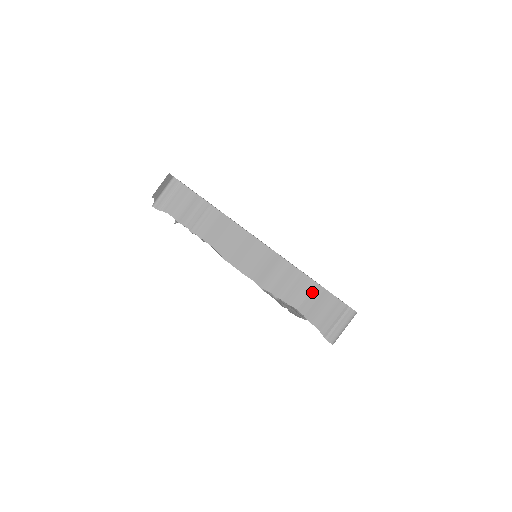
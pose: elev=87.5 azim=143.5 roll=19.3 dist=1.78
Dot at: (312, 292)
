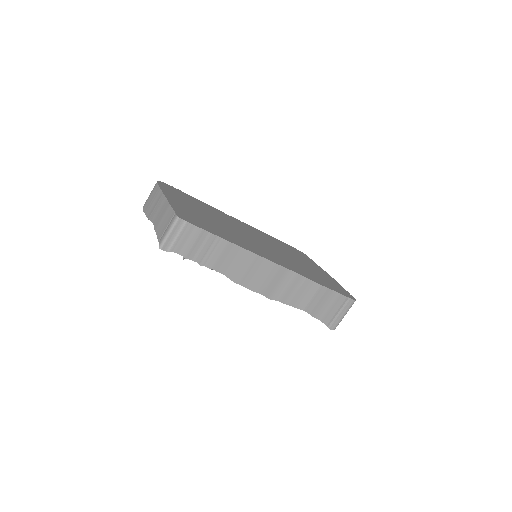
Dot at: (316, 293)
